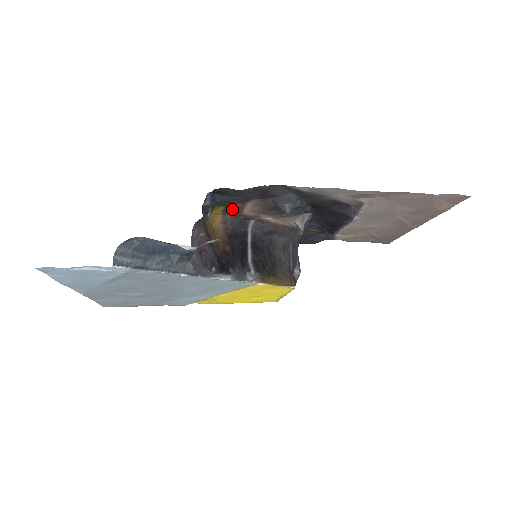
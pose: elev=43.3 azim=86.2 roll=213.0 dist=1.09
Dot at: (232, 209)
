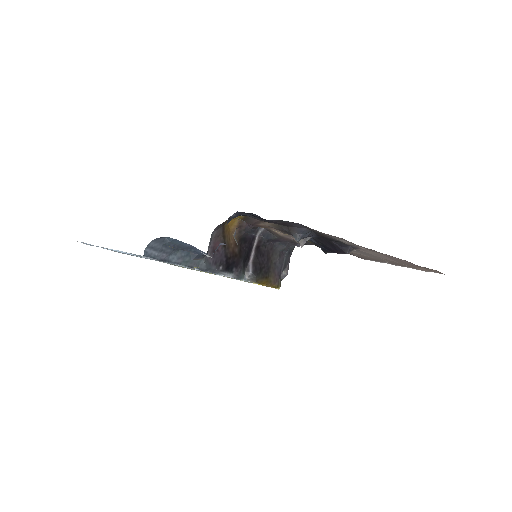
Dot at: (250, 220)
